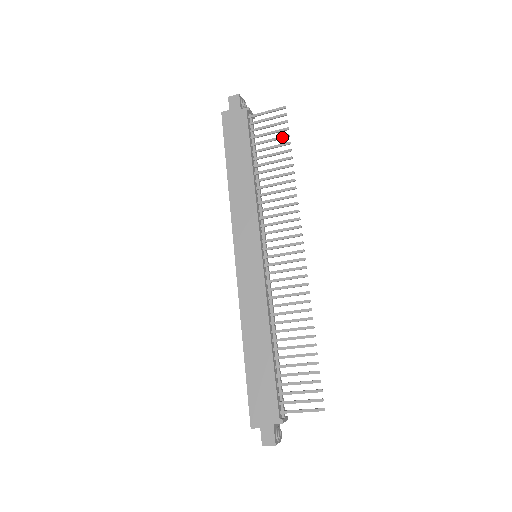
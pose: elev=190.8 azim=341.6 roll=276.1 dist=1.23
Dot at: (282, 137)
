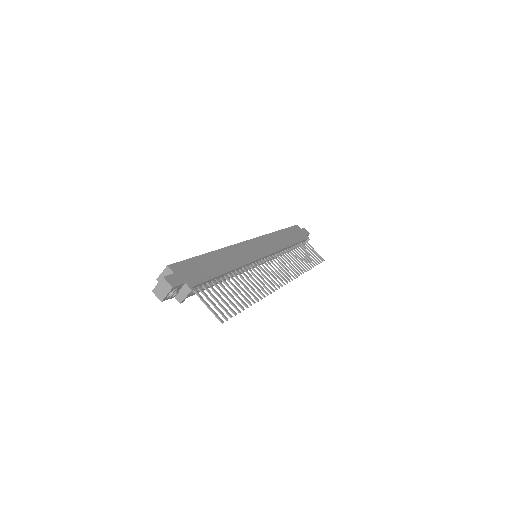
Dot at: (314, 261)
